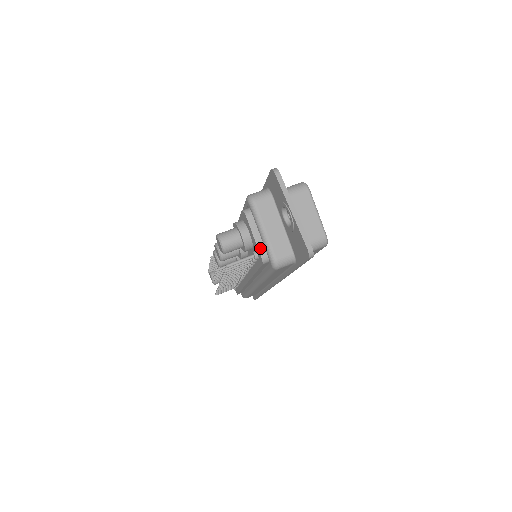
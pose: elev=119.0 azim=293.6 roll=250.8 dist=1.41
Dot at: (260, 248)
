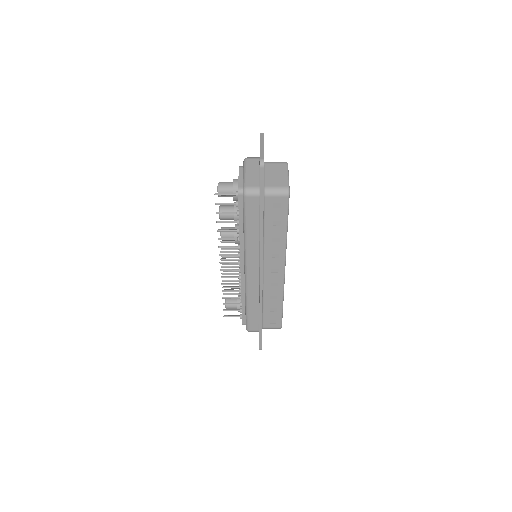
Dot at: (240, 183)
